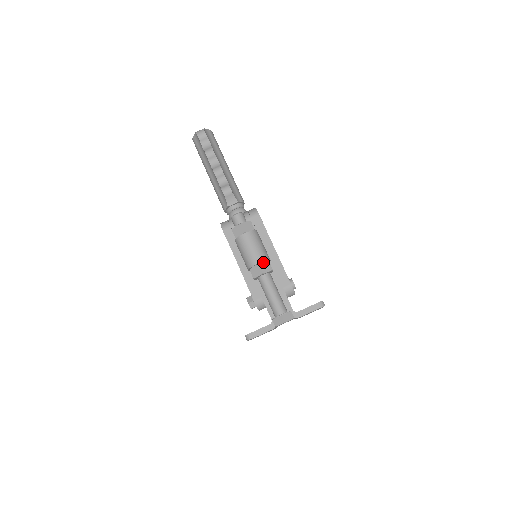
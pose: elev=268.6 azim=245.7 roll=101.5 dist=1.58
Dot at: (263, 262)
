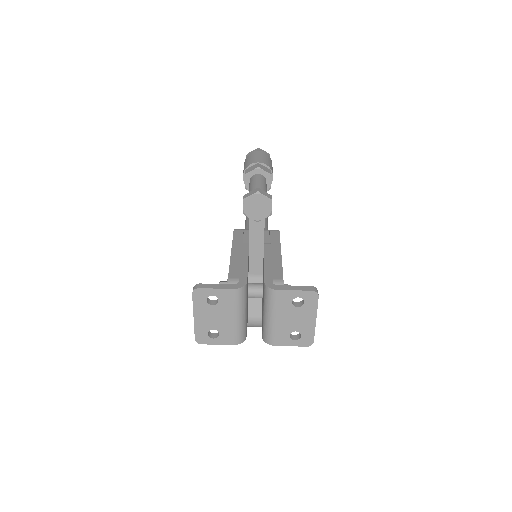
Dot at: (264, 166)
